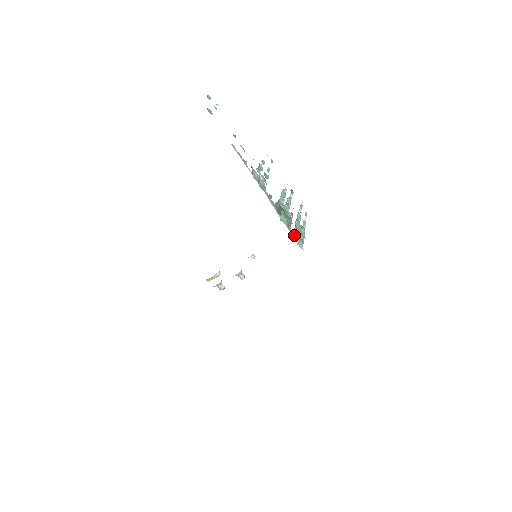
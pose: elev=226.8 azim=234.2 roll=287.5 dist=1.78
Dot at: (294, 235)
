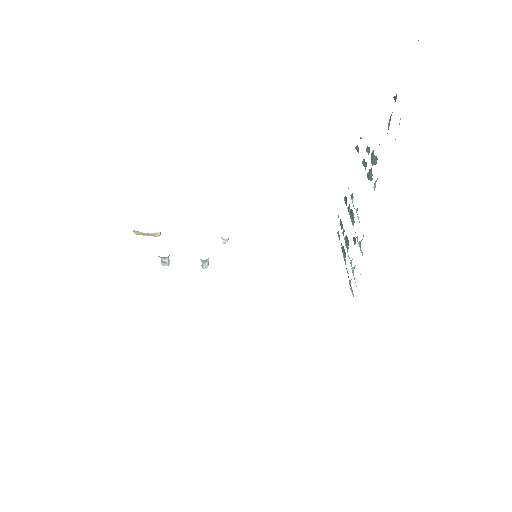
Dot at: (353, 274)
